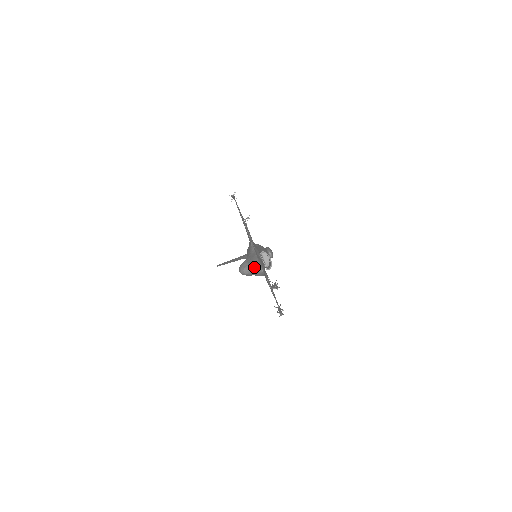
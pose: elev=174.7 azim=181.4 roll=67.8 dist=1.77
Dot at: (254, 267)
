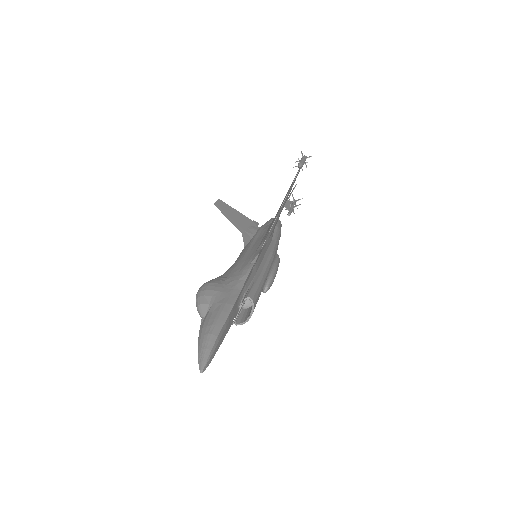
Dot at: (203, 339)
